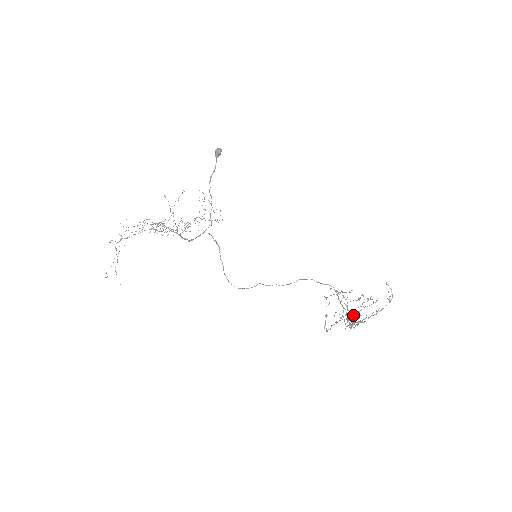
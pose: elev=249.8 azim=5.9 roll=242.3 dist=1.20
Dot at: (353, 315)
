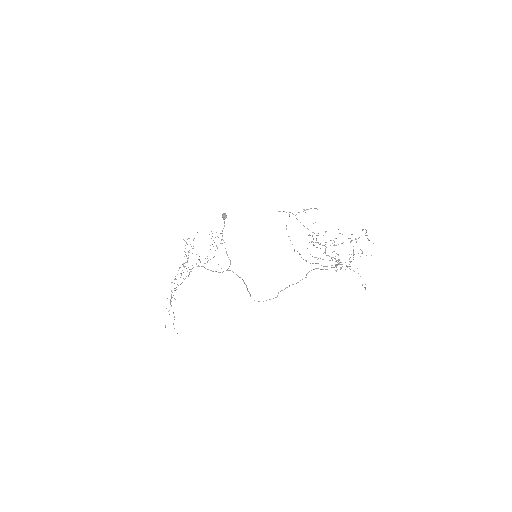
Dot at: occluded
